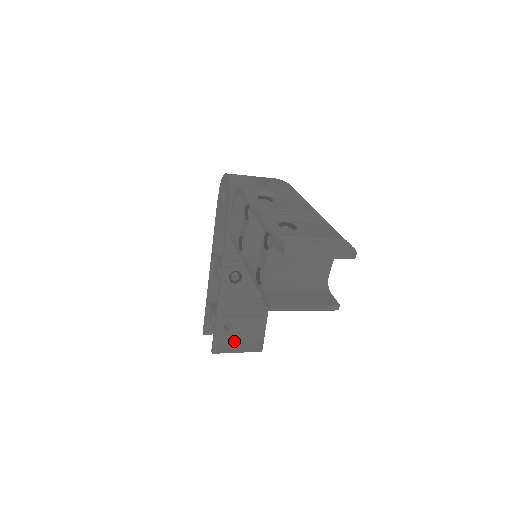
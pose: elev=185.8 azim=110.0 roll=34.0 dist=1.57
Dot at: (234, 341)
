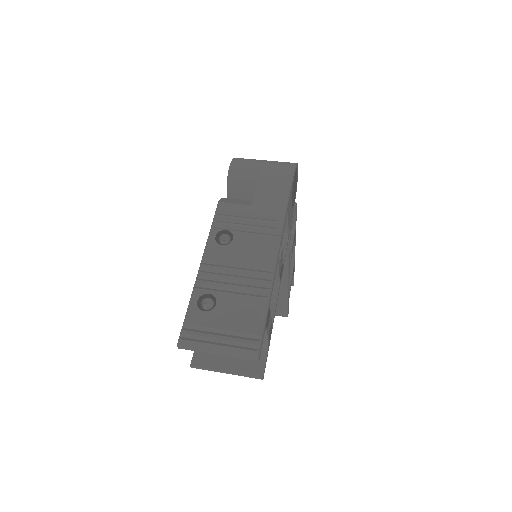
Dot at: occluded
